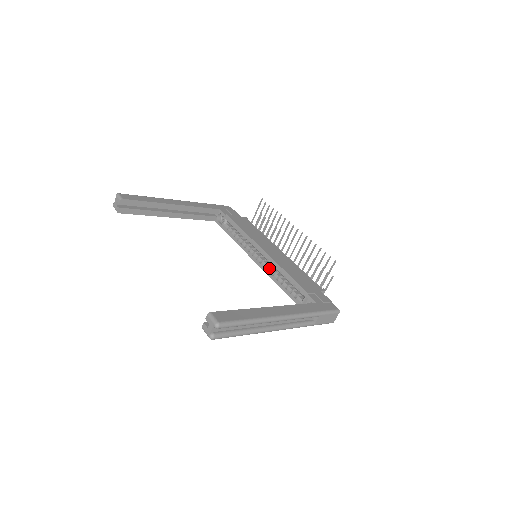
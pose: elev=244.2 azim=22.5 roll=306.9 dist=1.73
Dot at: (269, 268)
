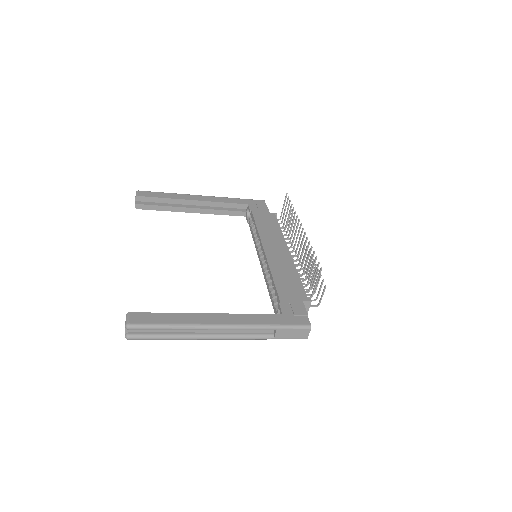
Dot at: (266, 270)
